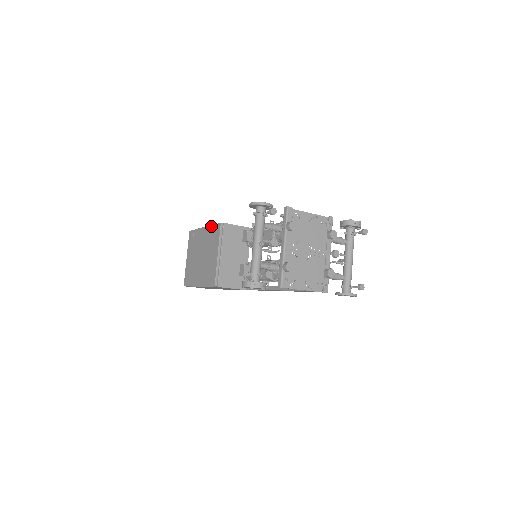
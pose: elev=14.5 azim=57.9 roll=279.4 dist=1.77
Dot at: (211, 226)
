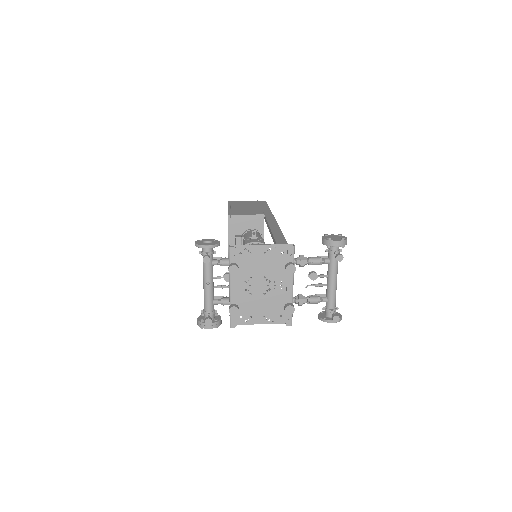
Dot at: occluded
